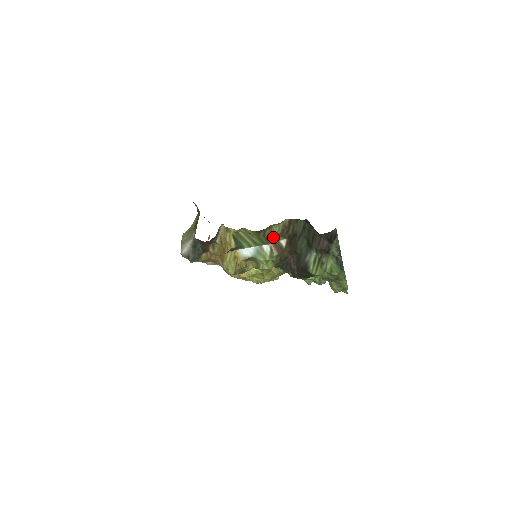
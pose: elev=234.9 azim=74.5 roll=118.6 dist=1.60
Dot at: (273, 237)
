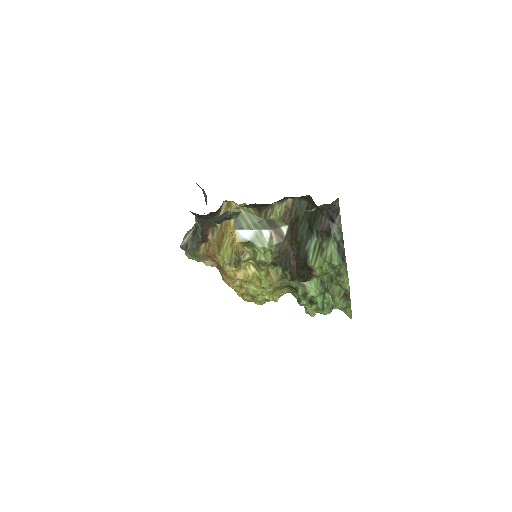
Dot at: (274, 221)
